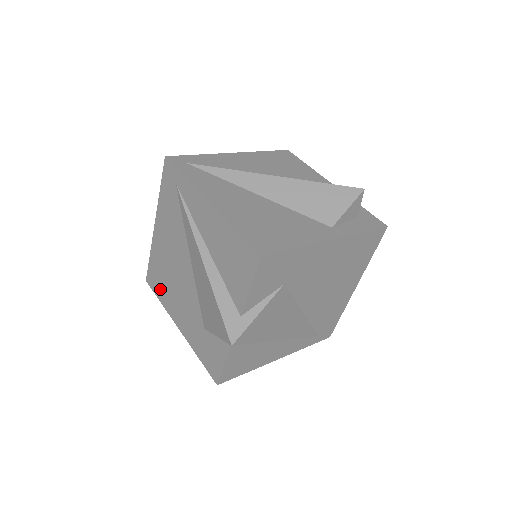
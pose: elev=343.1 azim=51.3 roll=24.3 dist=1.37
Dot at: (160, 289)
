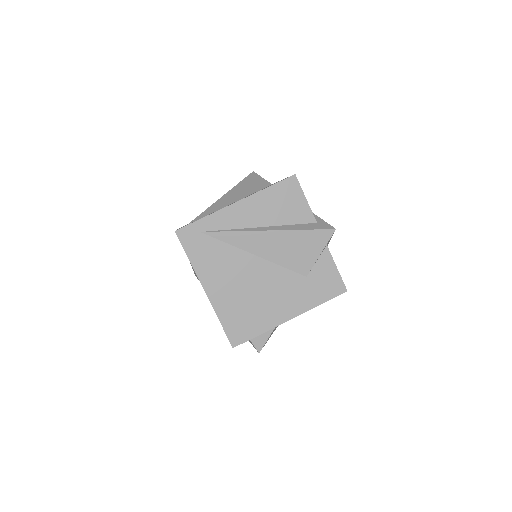
Dot at: (252, 325)
